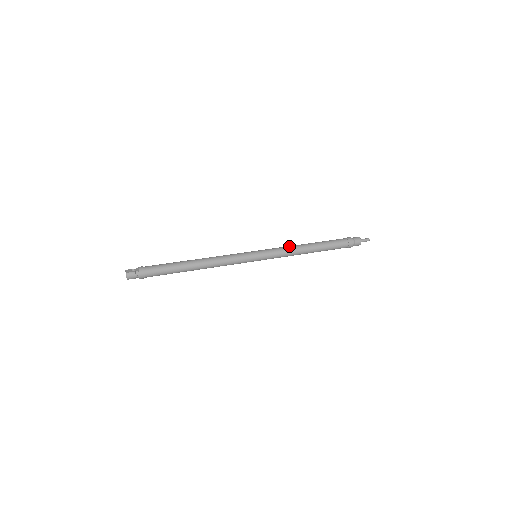
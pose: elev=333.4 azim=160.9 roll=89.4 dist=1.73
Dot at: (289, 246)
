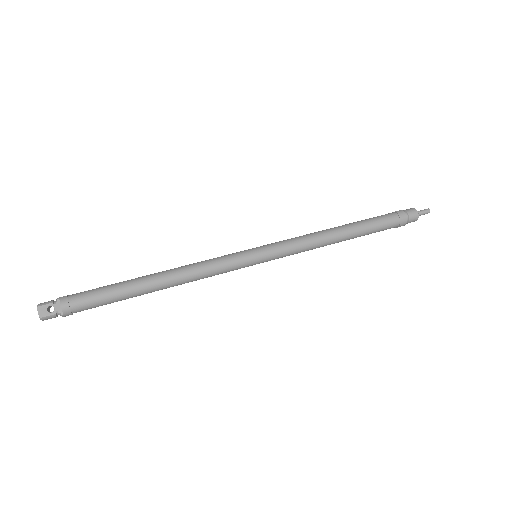
Dot at: (311, 240)
